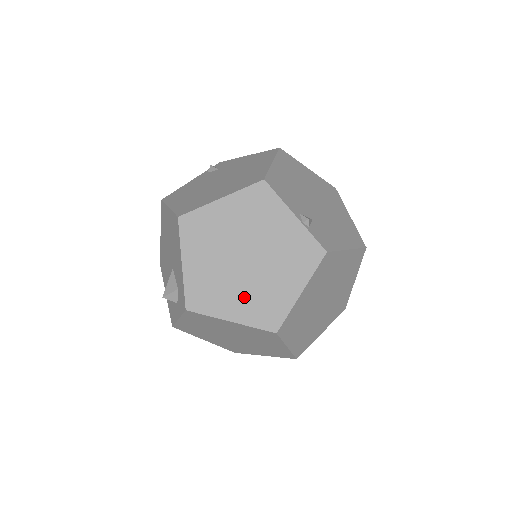
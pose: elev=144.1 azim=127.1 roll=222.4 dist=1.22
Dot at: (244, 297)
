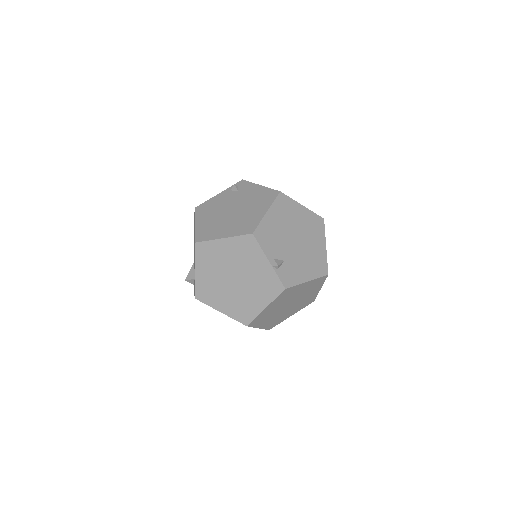
Dot at: (230, 301)
